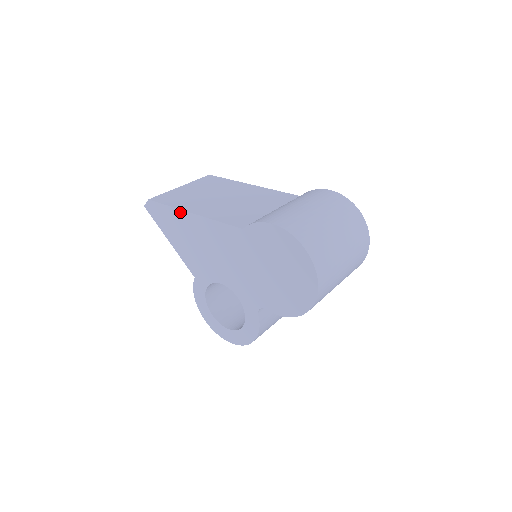
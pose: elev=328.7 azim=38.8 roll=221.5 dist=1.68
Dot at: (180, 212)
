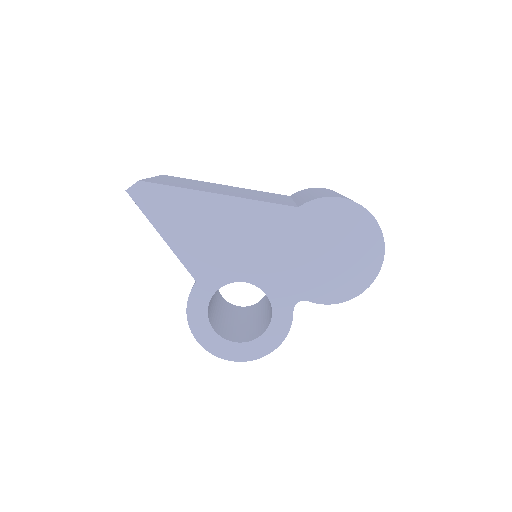
Dot at: (198, 194)
